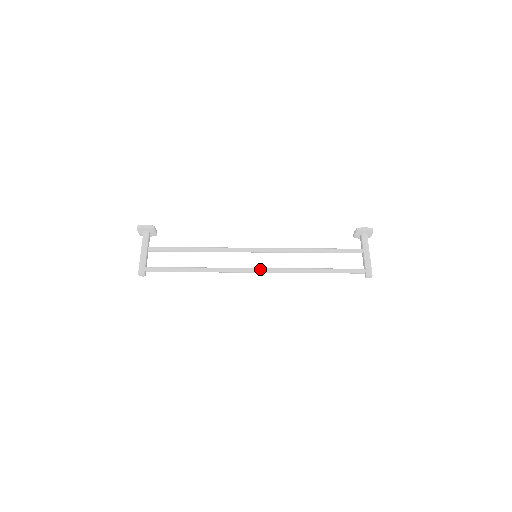
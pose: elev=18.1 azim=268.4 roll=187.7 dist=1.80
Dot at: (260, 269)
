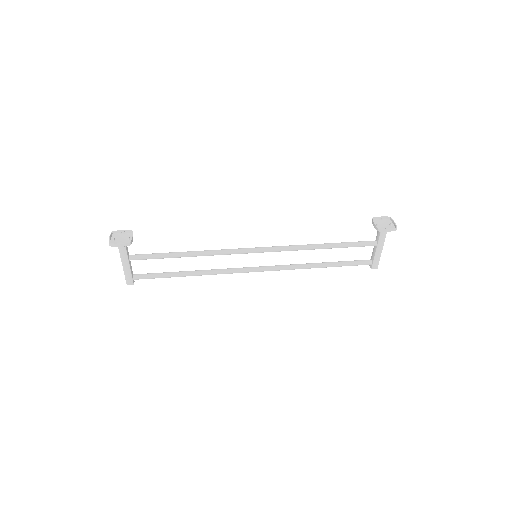
Dot at: (260, 271)
